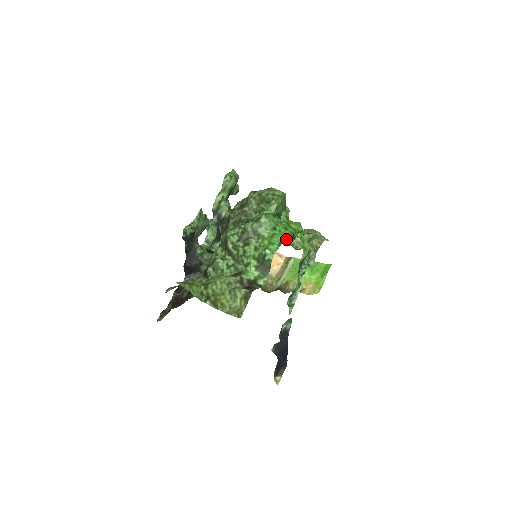
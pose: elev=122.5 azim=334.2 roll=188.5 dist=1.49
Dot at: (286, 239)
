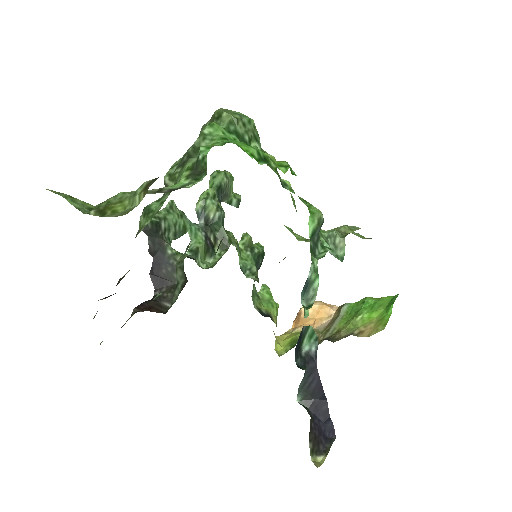
Dot at: (246, 152)
